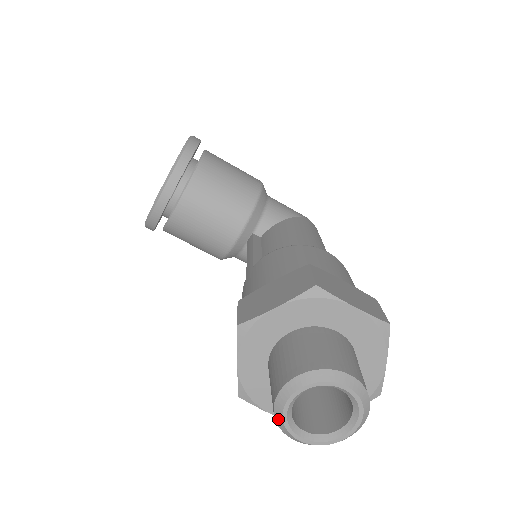
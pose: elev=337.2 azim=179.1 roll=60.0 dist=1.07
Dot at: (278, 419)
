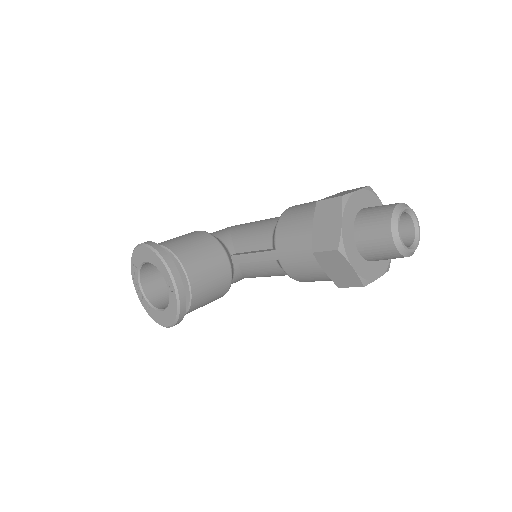
Dot at: (402, 251)
